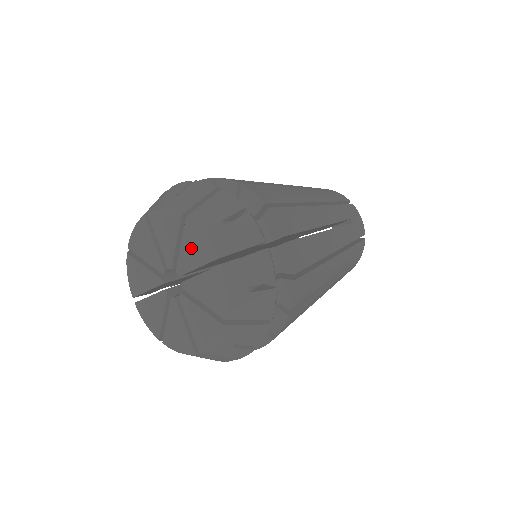
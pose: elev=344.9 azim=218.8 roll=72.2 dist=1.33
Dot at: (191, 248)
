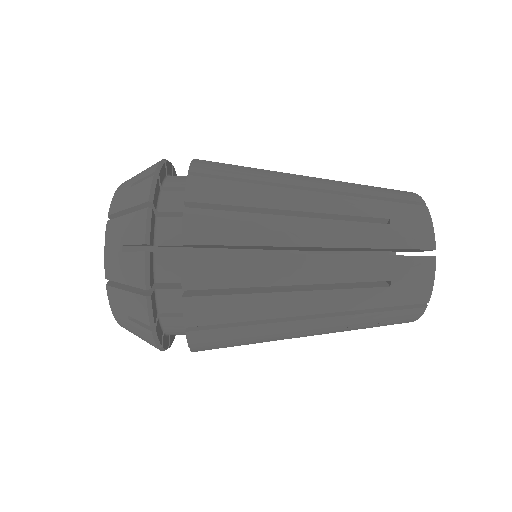
Dot at: occluded
